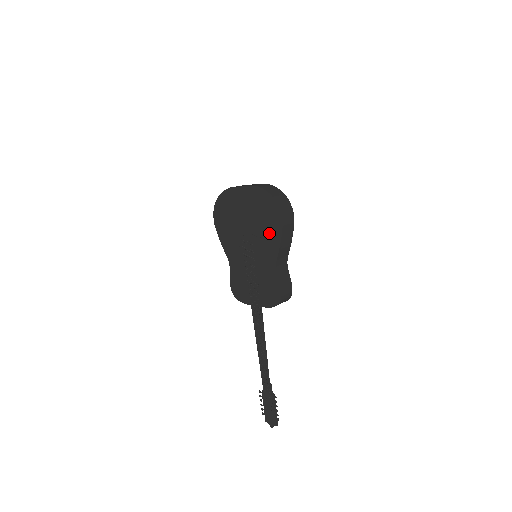
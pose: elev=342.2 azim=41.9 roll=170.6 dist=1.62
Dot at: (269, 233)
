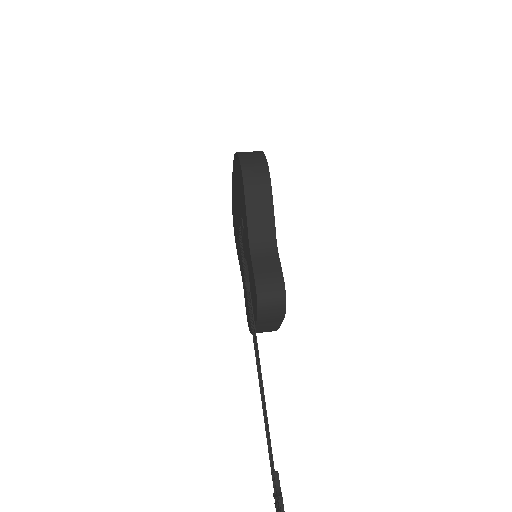
Dot at: (242, 205)
